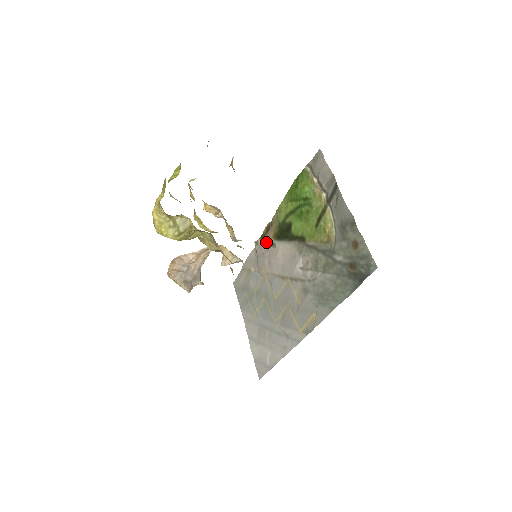
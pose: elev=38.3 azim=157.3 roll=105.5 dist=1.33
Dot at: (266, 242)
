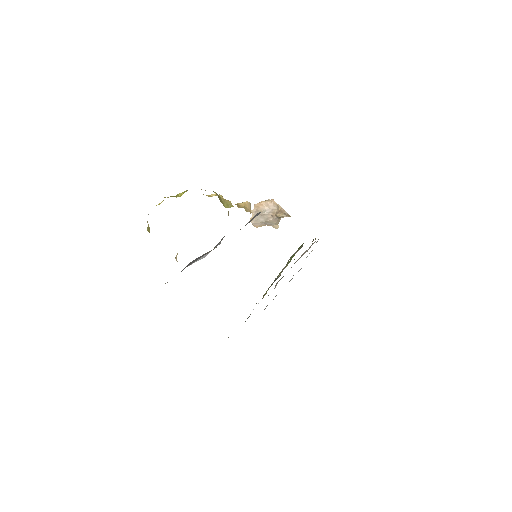
Dot at: (310, 247)
